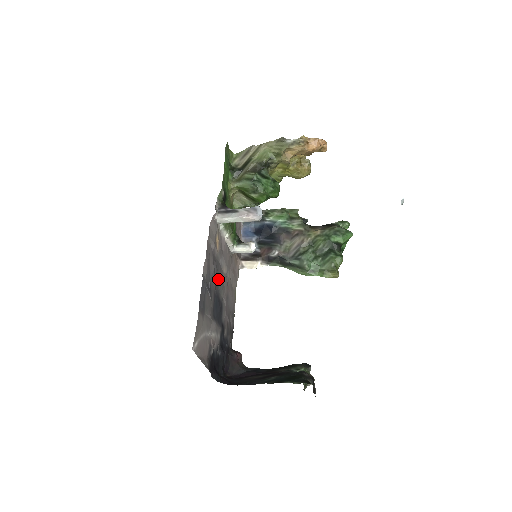
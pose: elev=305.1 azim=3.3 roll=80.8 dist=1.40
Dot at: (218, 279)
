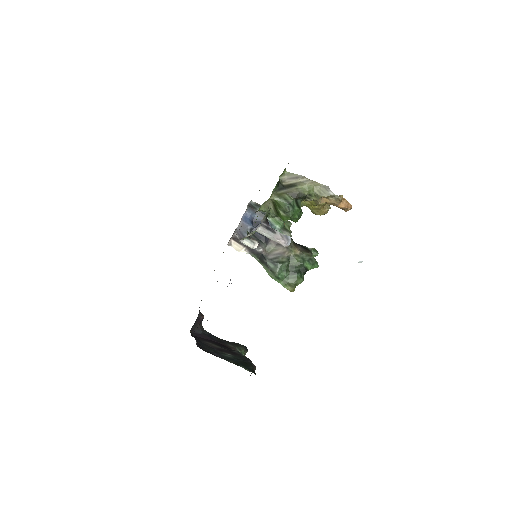
Dot at: occluded
